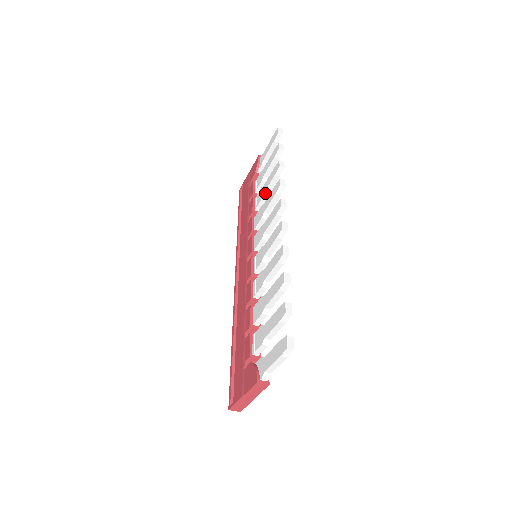
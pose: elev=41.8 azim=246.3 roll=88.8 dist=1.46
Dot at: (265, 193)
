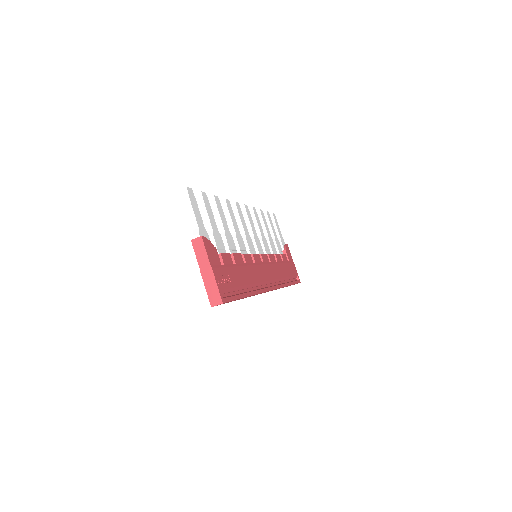
Dot at: (265, 237)
